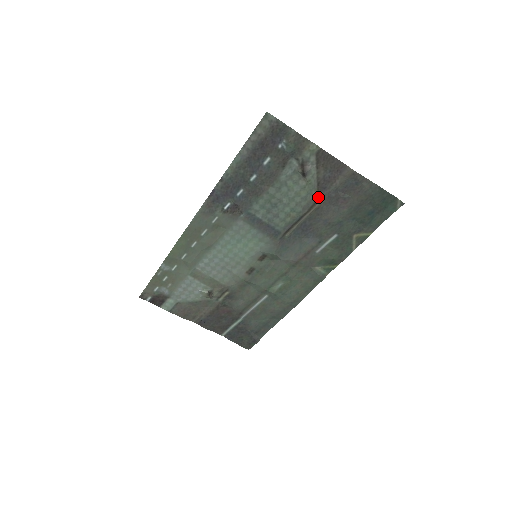
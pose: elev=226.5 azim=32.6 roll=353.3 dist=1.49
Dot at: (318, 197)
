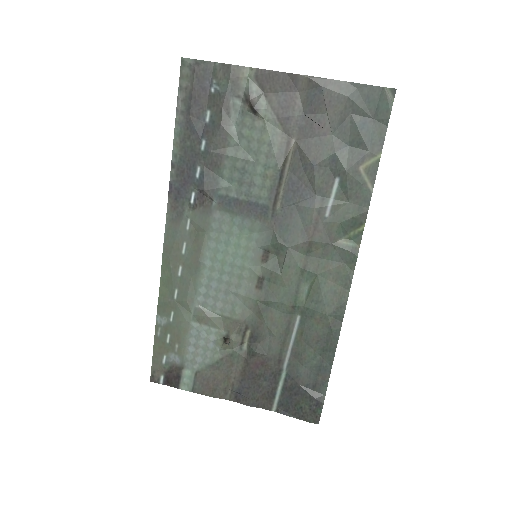
Dot at: (287, 135)
